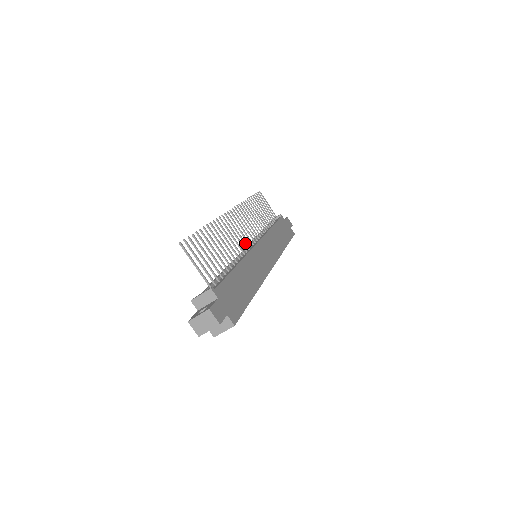
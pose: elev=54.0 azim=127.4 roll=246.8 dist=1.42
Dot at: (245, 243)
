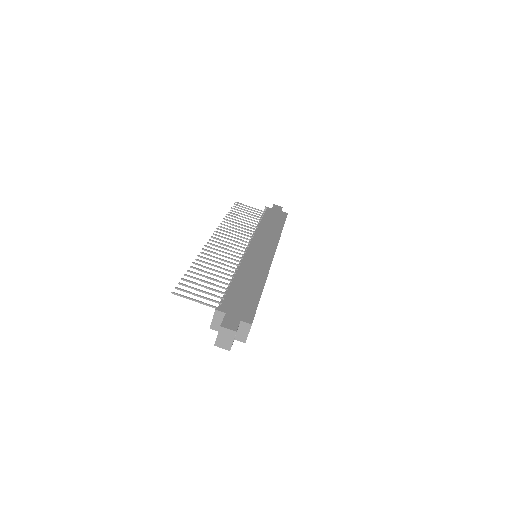
Dot at: (238, 253)
